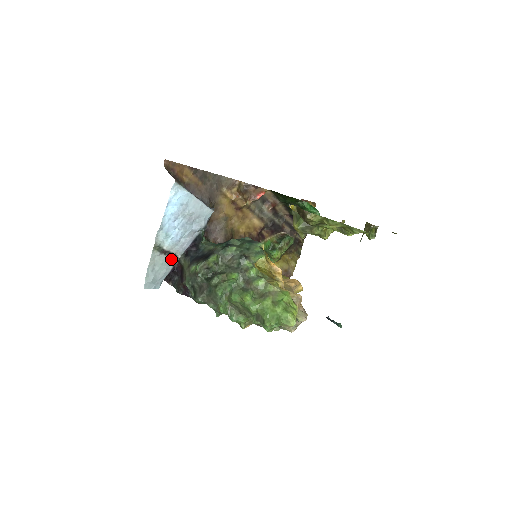
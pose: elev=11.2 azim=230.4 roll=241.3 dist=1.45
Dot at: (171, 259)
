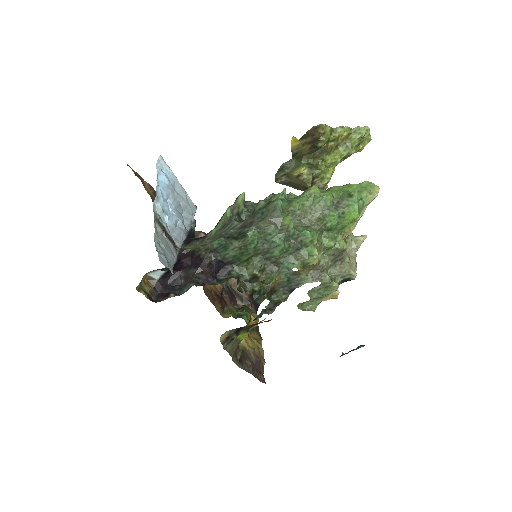
Dot at: (172, 246)
